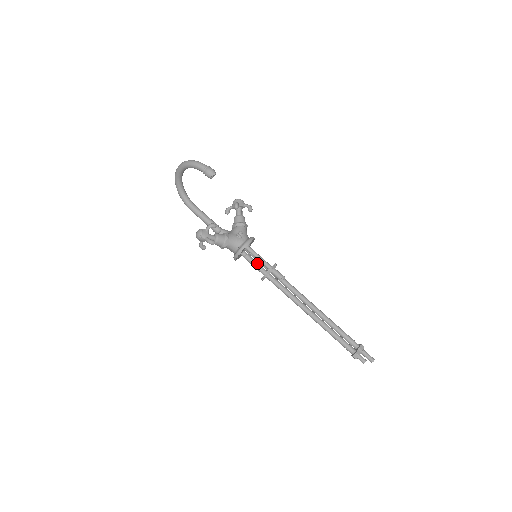
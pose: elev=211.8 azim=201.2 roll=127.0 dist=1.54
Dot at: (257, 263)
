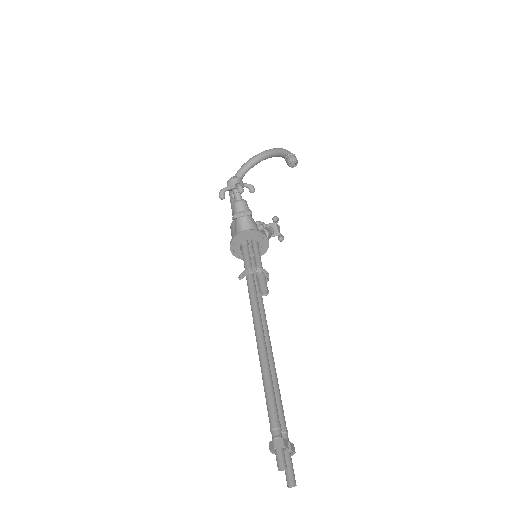
Dot at: occluded
